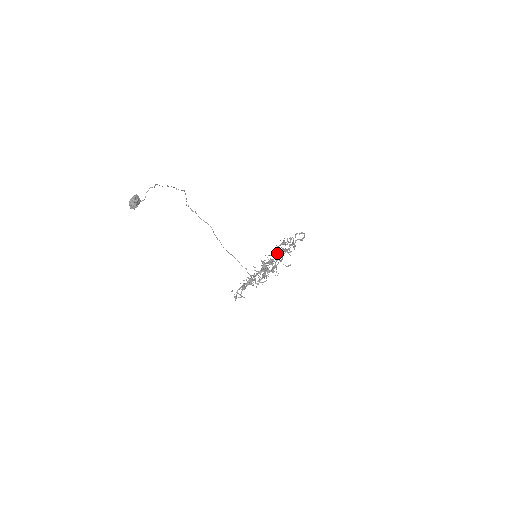
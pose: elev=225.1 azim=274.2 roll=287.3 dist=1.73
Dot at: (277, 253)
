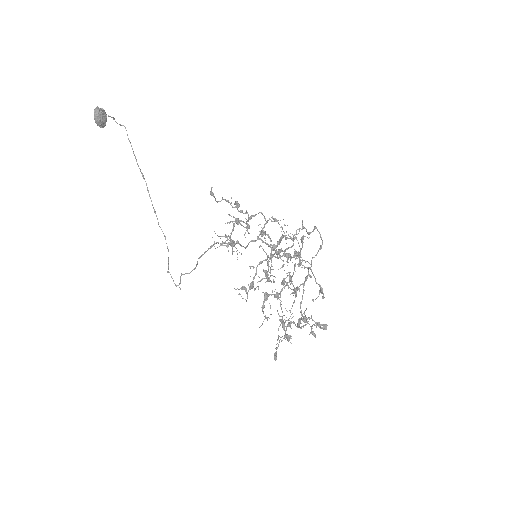
Dot at: (287, 253)
